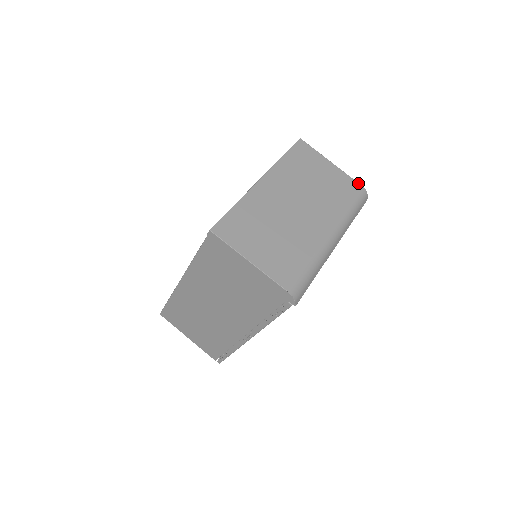
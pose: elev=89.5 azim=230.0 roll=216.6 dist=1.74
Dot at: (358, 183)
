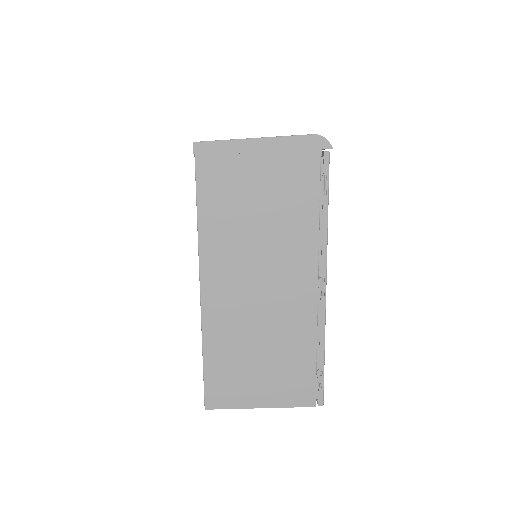
Dot at: occluded
